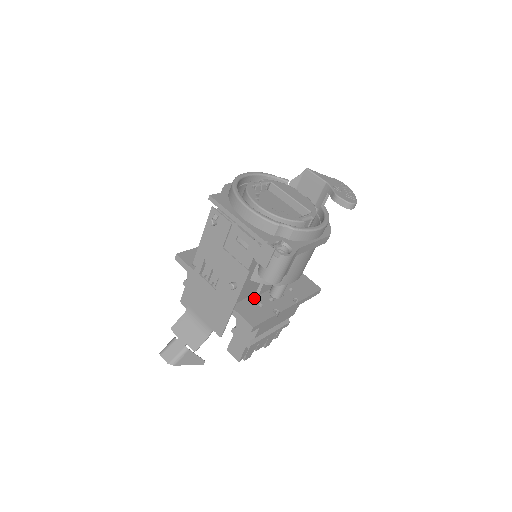
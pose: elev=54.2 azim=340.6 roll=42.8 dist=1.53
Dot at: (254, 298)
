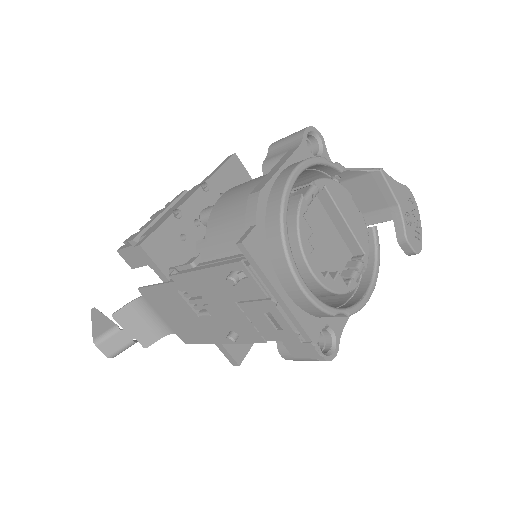
Dot at: occluded
